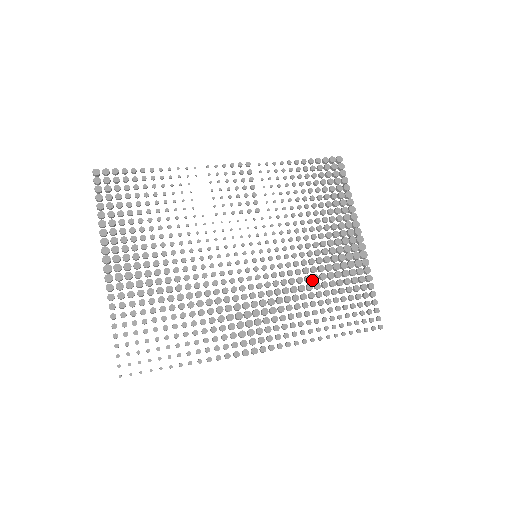
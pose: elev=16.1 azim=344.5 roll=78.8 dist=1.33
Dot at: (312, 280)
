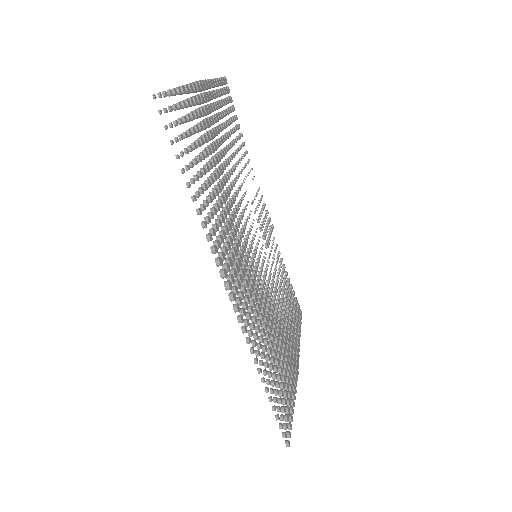
Dot at: occluded
